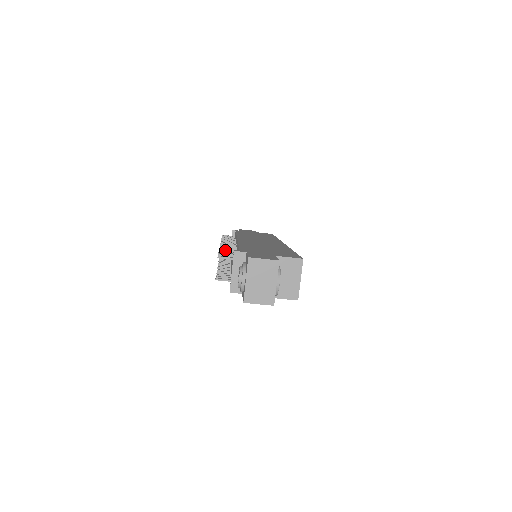
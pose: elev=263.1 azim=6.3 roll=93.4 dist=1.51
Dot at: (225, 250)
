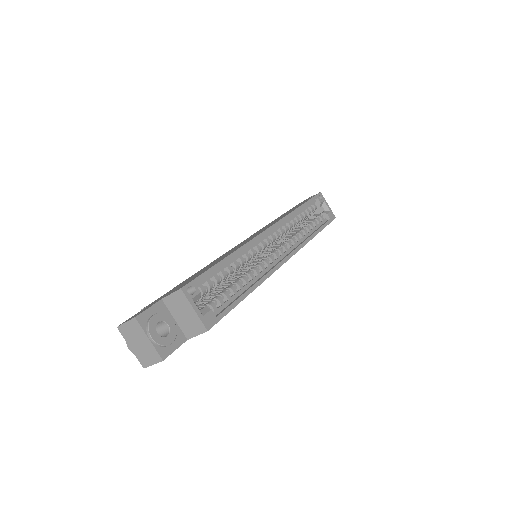
Dot at: occluded
